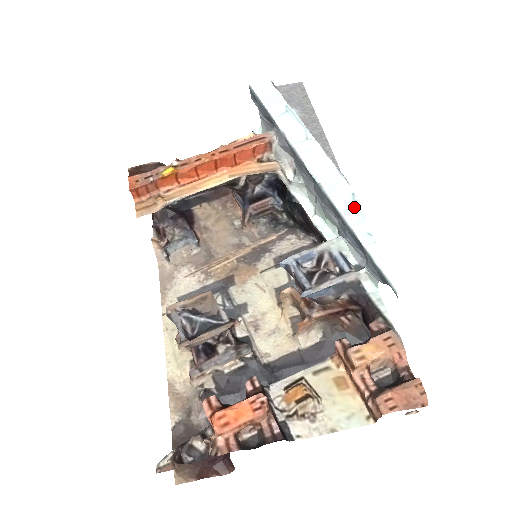
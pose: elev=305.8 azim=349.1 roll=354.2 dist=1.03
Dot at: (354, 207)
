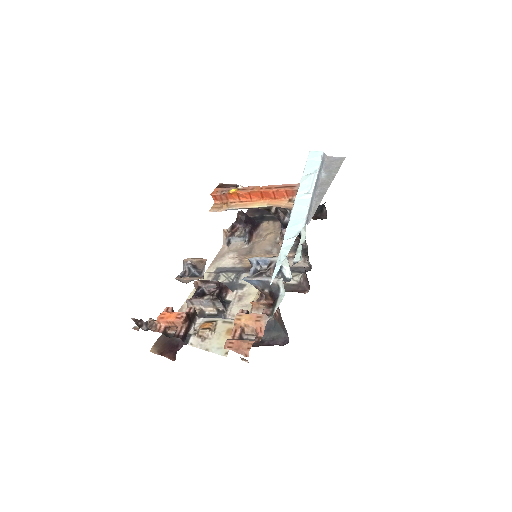
Dot at: (292, 239)
